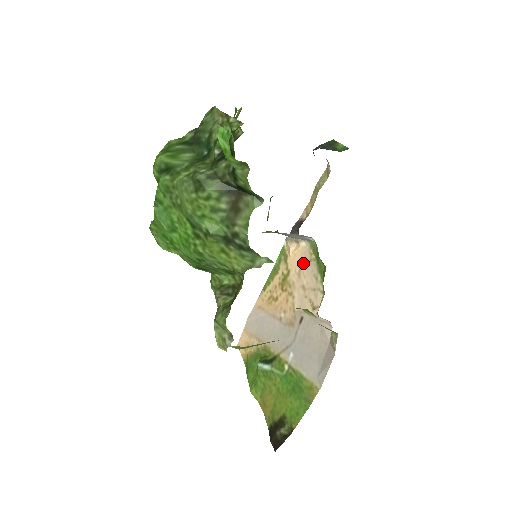
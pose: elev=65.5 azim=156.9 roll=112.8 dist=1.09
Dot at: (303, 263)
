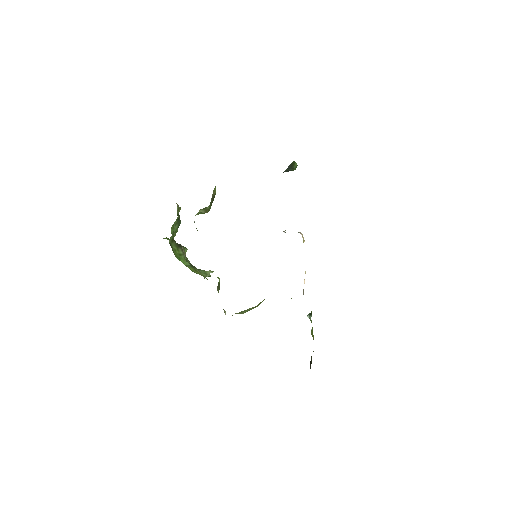
Dot at: occluded
